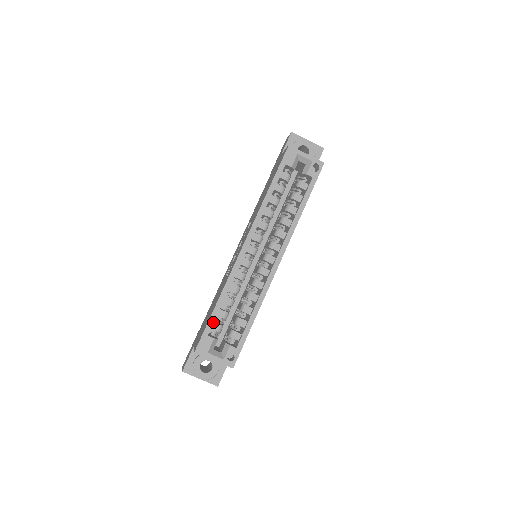
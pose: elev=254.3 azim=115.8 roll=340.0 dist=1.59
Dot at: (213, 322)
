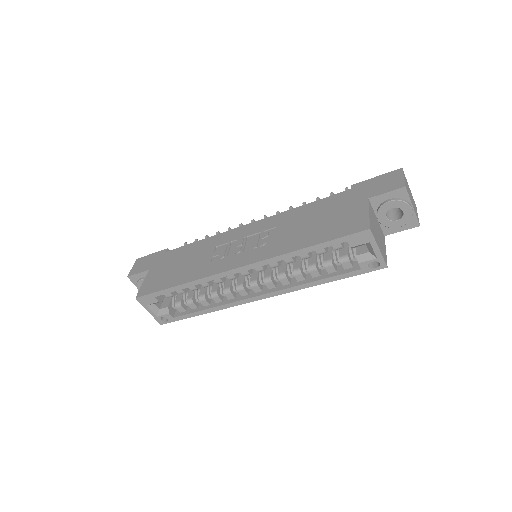
Dot at: (166, 293)
